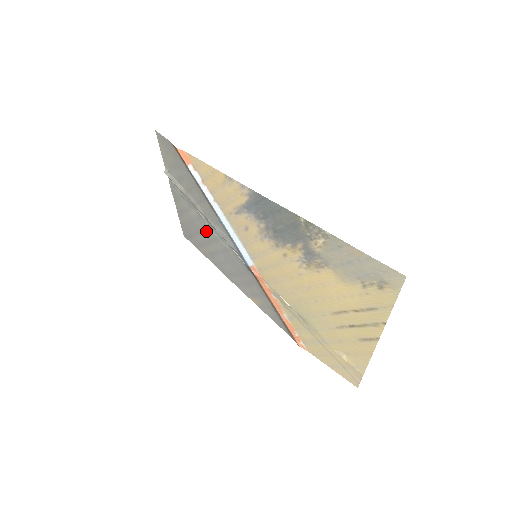
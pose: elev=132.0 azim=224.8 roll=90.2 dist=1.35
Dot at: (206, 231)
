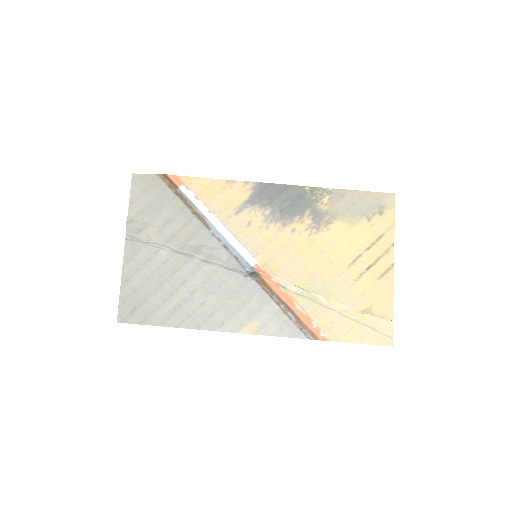
Dot at: (179, 270)
